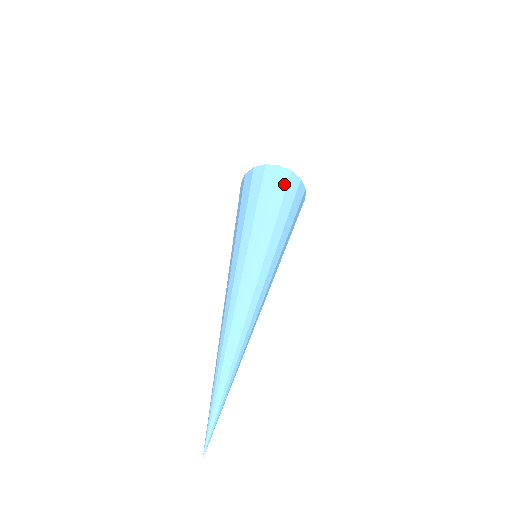
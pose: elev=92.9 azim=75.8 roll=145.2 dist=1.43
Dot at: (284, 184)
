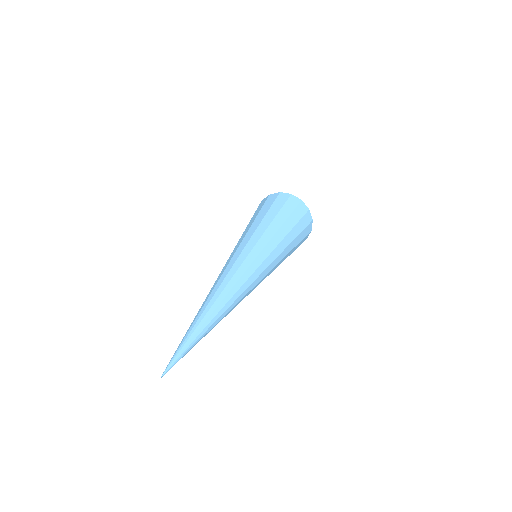
Dot at: (301, 215)
